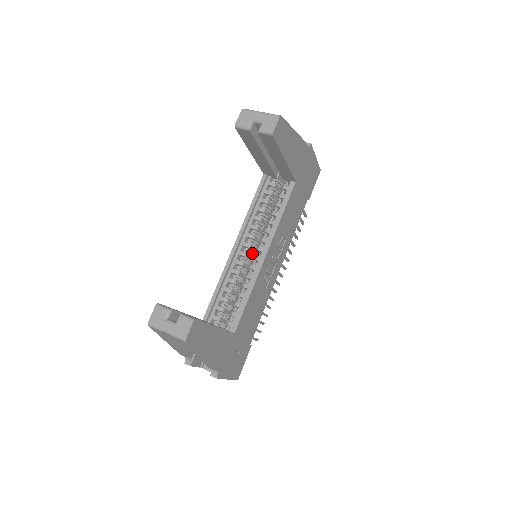
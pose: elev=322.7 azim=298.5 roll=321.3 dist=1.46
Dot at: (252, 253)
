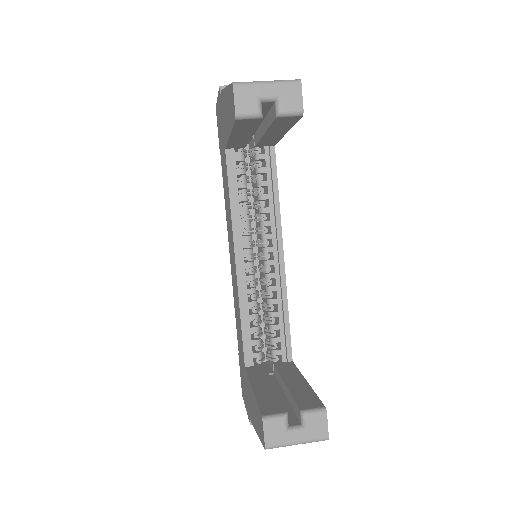
Dot at: (248, 254)
